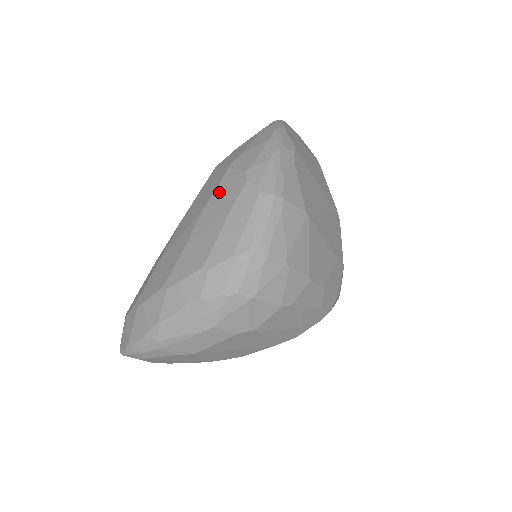
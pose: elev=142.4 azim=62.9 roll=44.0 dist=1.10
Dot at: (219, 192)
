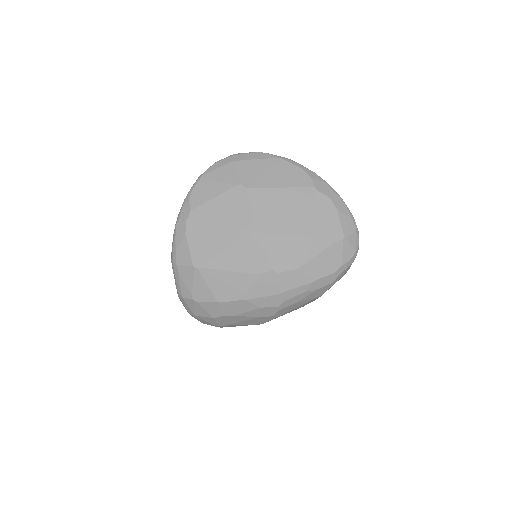
Dot at: occluded
